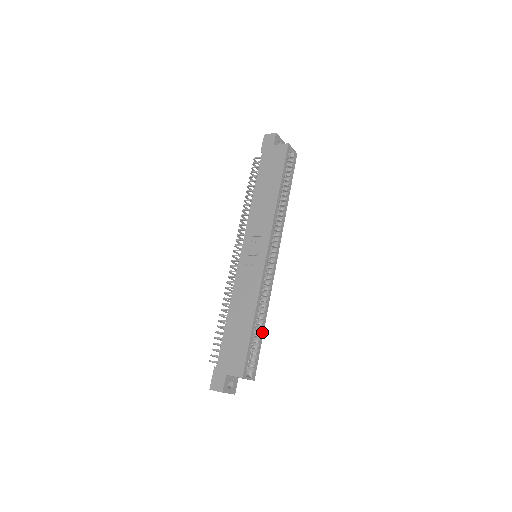
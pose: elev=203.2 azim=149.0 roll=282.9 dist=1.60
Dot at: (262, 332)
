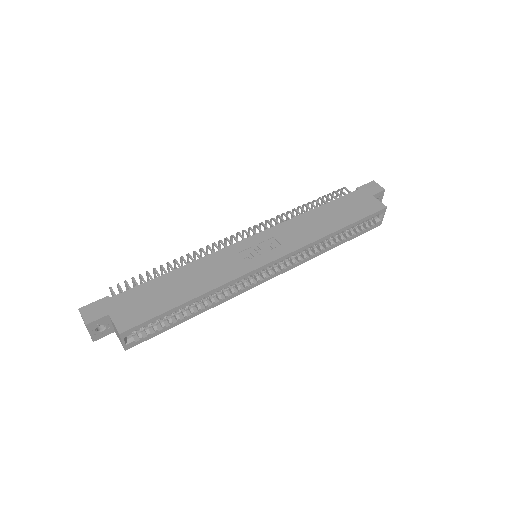
Dot at: (184, 319)
